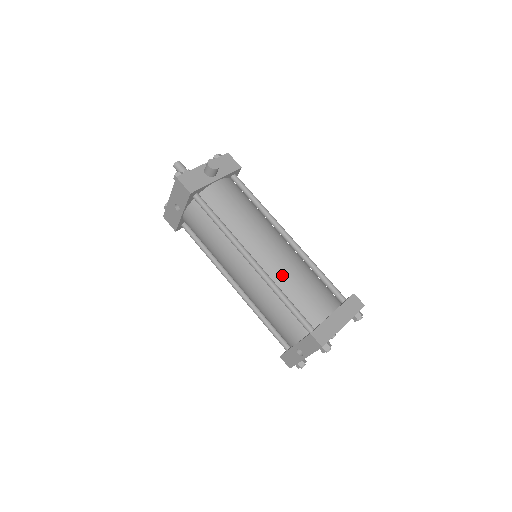
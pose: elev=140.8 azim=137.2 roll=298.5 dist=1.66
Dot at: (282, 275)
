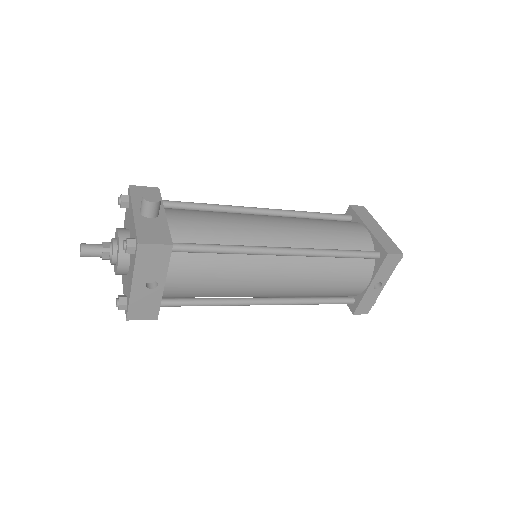
Dot at: (313, 238)
